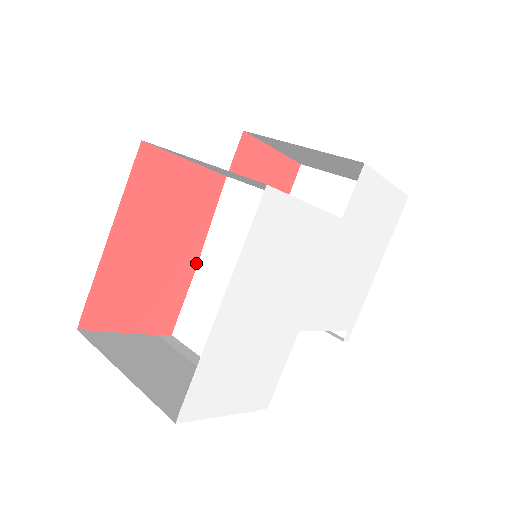
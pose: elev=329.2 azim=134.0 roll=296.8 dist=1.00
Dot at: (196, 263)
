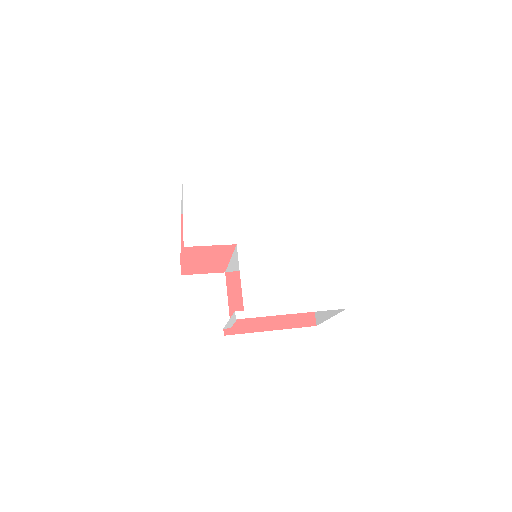
Dot at: (229, 271)
